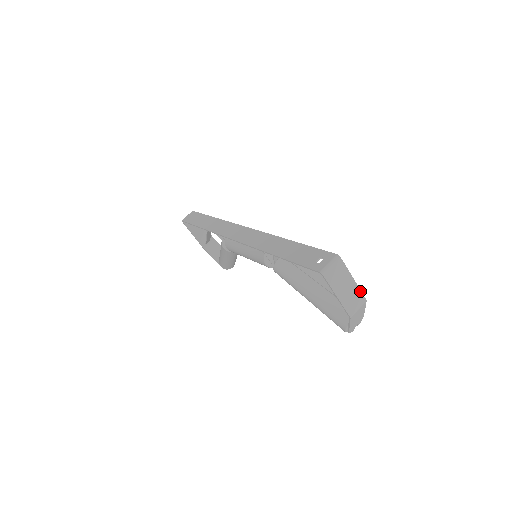
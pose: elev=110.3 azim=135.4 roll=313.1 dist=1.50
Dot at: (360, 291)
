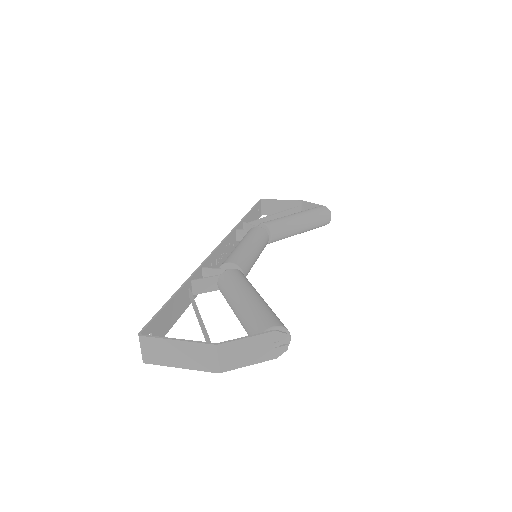
Dot at: (198, 343)
